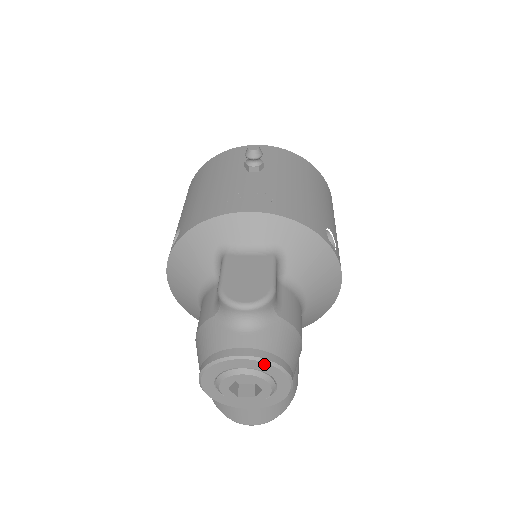
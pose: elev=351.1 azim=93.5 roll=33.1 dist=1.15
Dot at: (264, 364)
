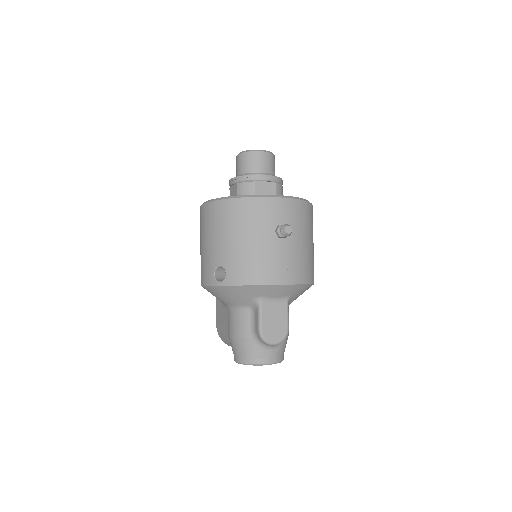
Dot at: (276, 363)
